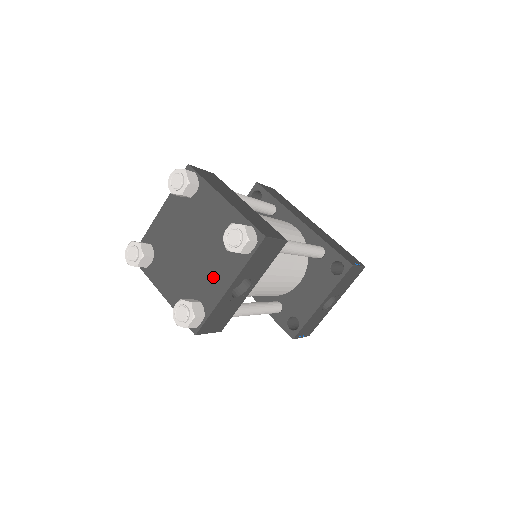
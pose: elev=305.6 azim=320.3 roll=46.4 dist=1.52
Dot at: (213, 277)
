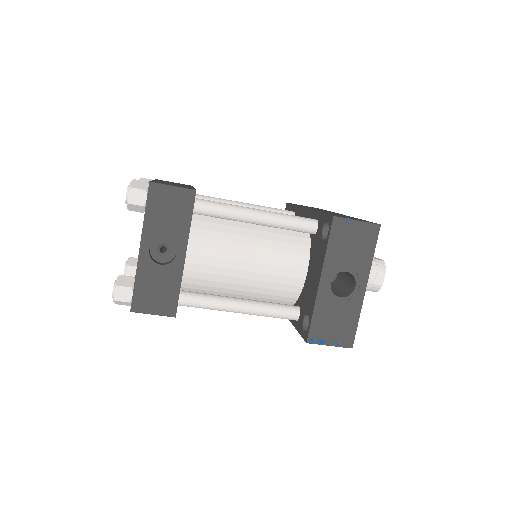
Dot at: occluded
